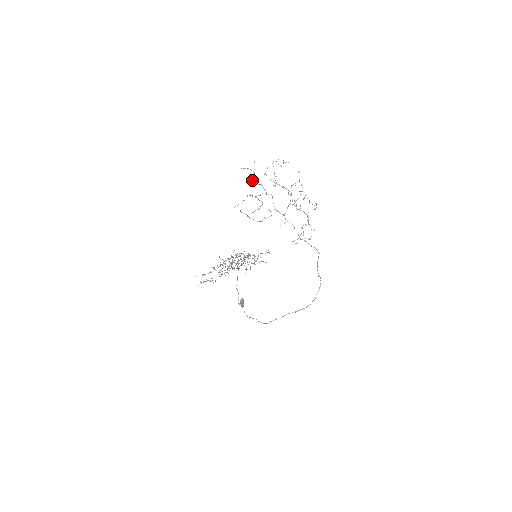
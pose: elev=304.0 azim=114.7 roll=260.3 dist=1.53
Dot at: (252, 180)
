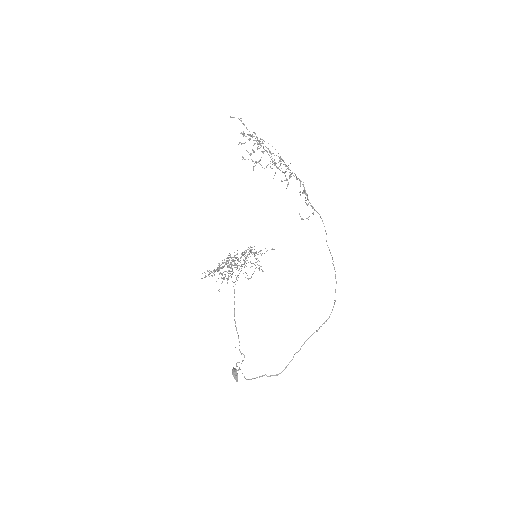
Dot at: (243, 135)
